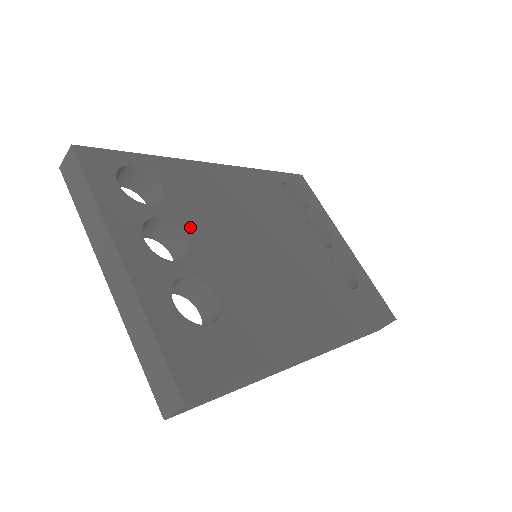
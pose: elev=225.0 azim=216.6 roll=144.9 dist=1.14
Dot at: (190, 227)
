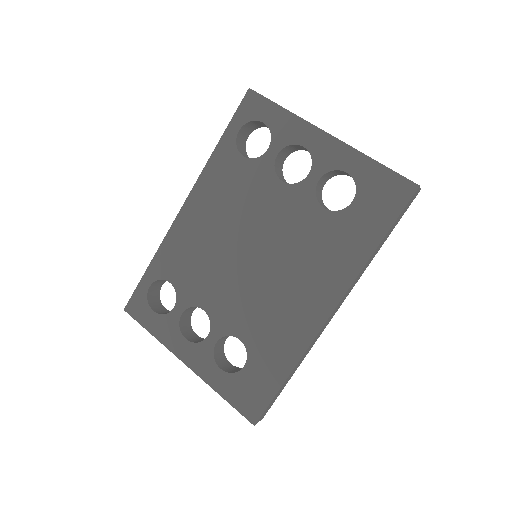
Dot at: (200, 299)
